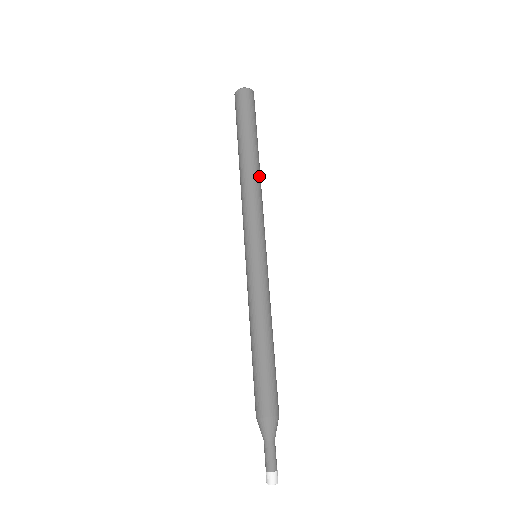
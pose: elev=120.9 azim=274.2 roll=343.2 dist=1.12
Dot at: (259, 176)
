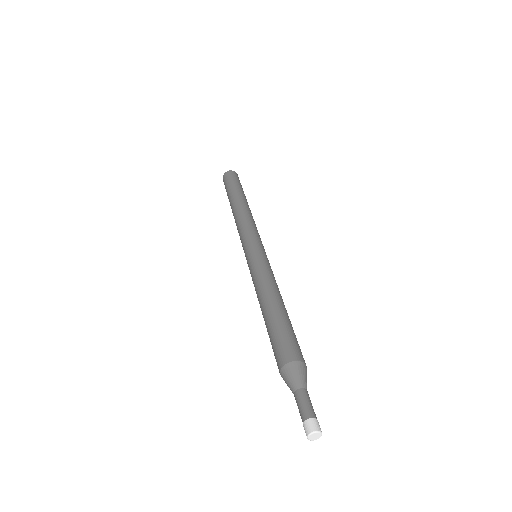
Dot at: (250, 210)
